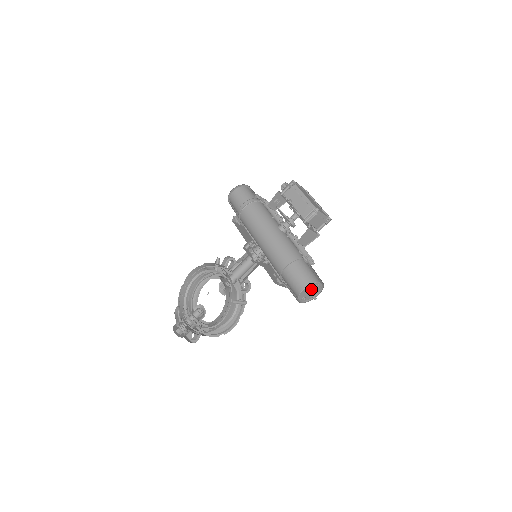
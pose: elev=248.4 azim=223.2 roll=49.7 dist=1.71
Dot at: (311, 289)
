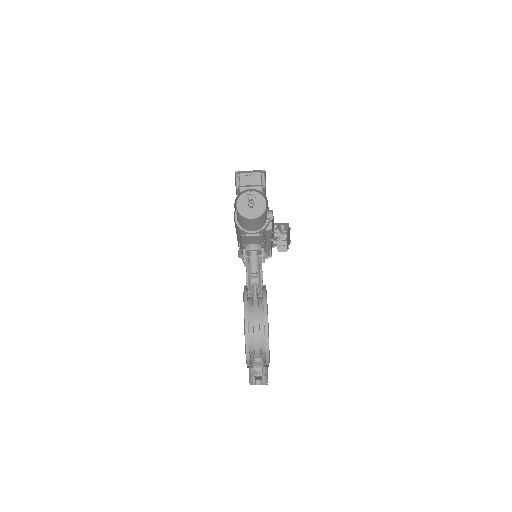
Dot at: (249, 202)
